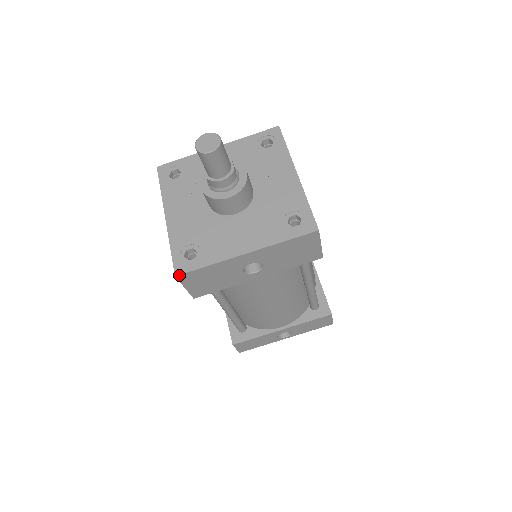
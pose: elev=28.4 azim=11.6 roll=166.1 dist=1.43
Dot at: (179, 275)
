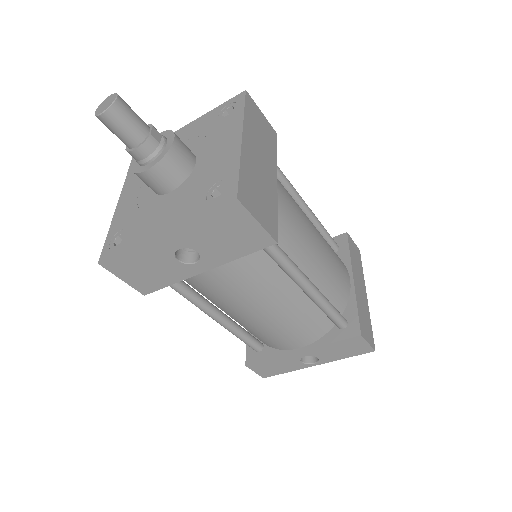
Dot at: (102, 262)
